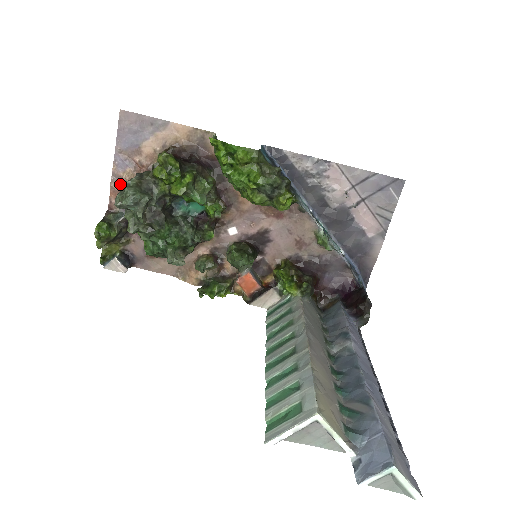
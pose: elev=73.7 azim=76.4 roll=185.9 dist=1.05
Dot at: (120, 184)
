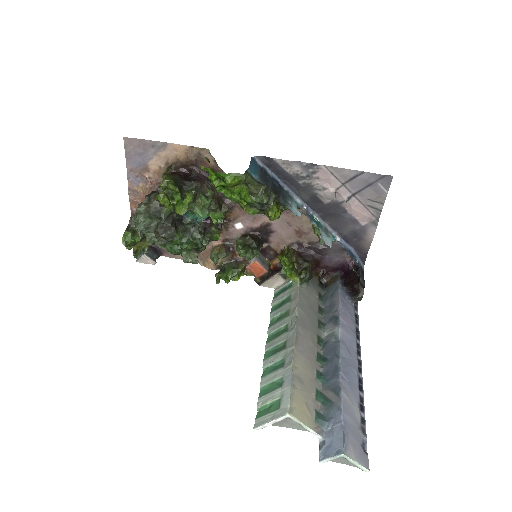
Dot at: (137, 196)
